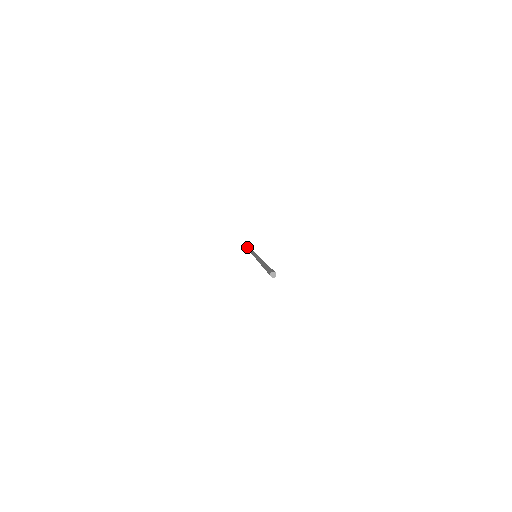
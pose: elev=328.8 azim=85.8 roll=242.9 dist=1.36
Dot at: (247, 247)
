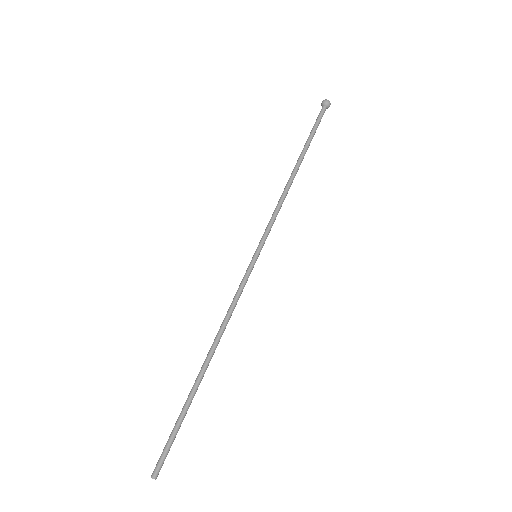
Dot at: occluded
